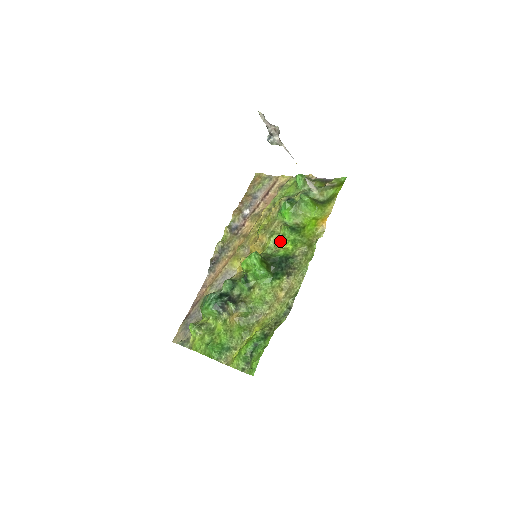
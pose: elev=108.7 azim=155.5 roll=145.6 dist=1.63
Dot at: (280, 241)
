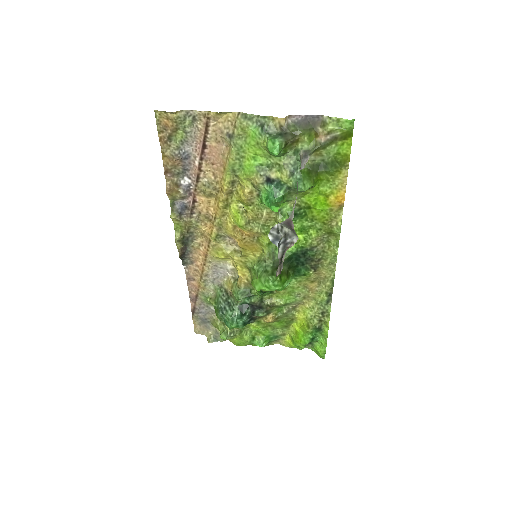
Dot at: occluded
